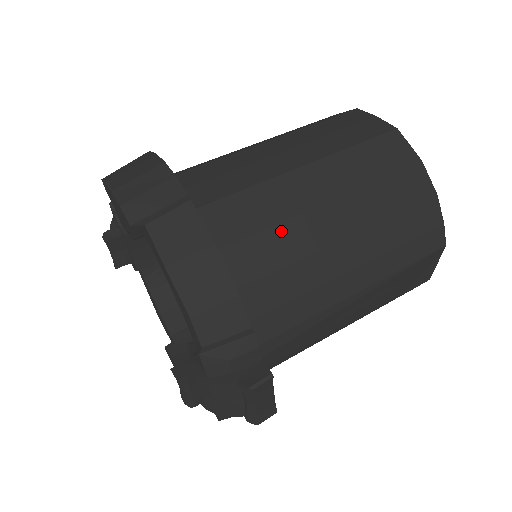
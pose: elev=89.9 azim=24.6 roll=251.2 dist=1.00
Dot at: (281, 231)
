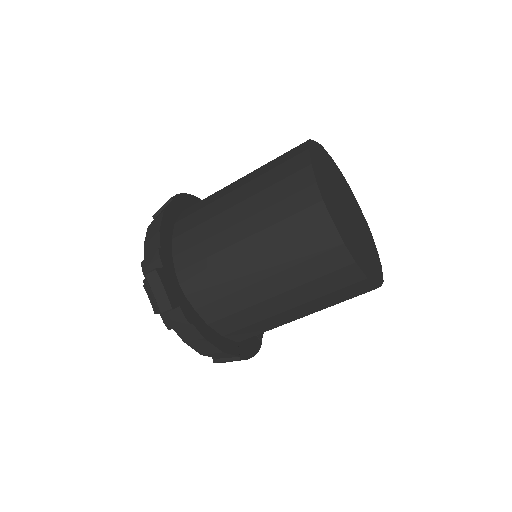
Dot at: (208, 208)
